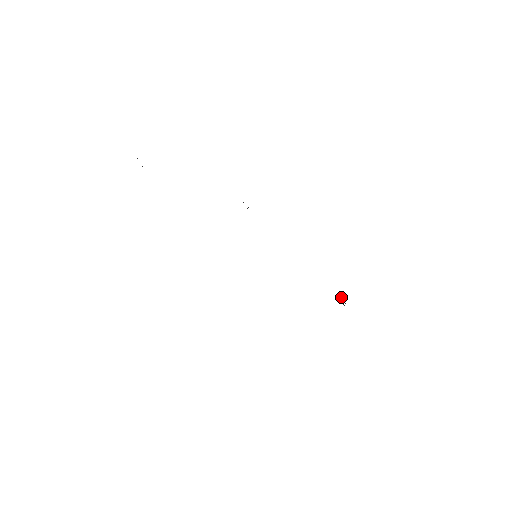
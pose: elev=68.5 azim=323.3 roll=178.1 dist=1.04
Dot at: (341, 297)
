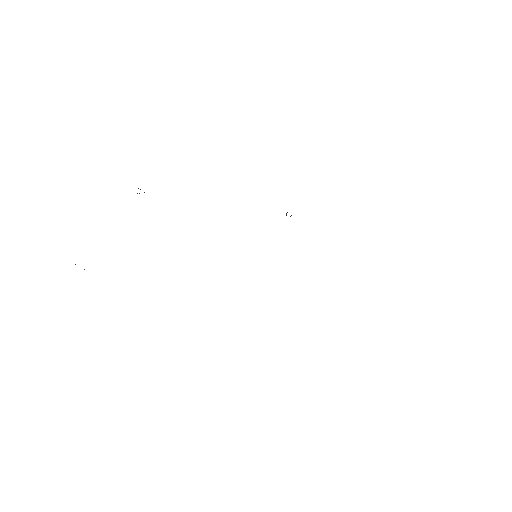
Dot at: occluded
